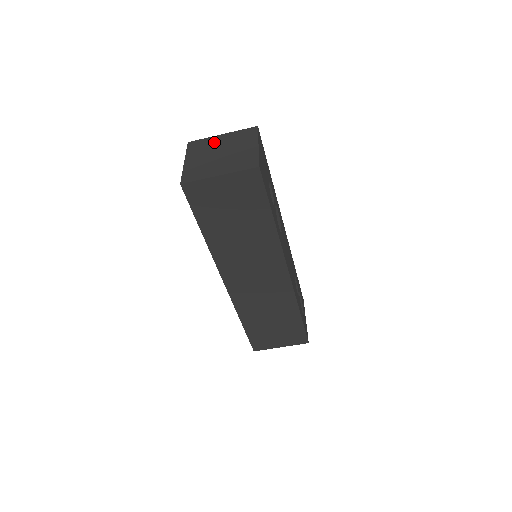
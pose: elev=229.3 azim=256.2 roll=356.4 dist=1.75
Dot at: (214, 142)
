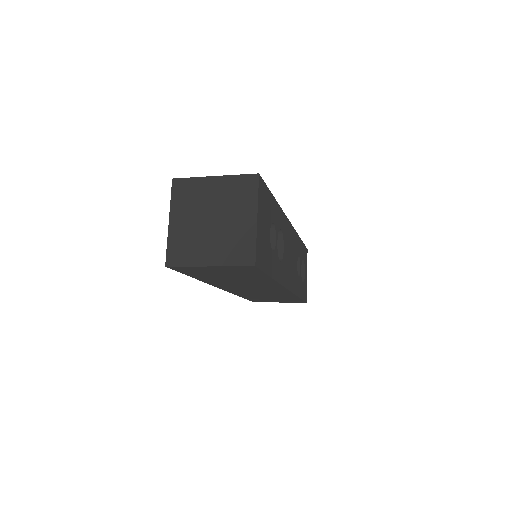
Dot at: (204, 191)
